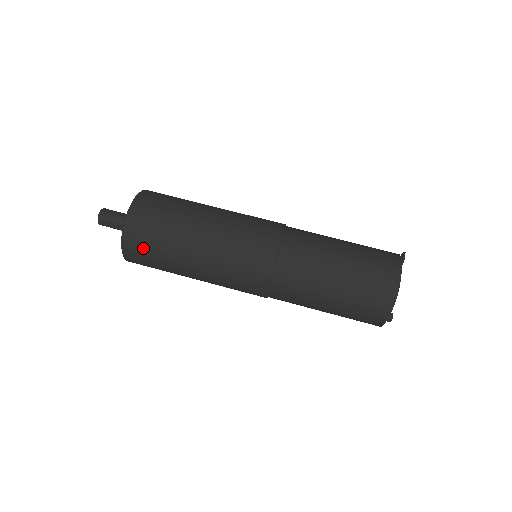
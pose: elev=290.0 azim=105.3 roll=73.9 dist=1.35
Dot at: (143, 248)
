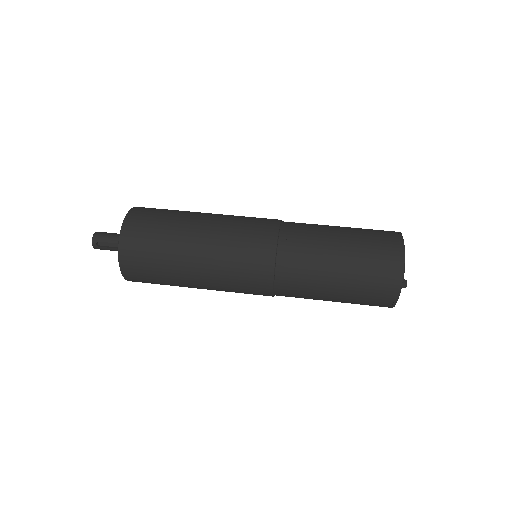
Dot at: (141, 246)
